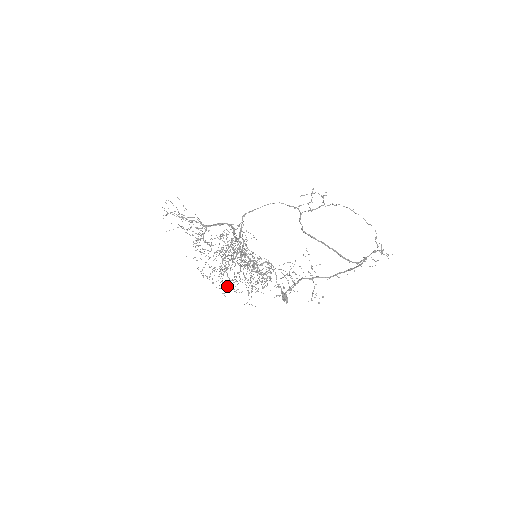
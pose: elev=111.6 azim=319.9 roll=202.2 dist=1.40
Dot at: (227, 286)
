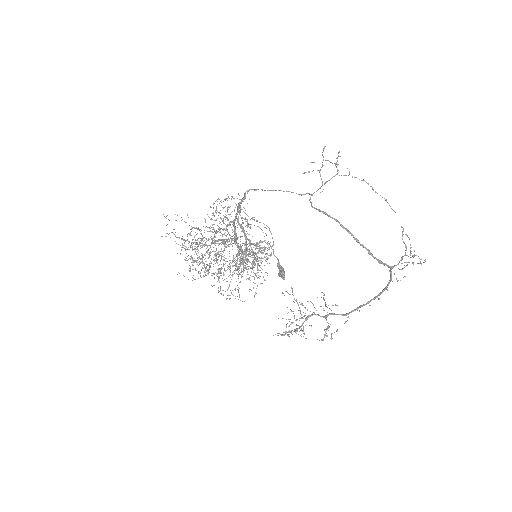
Dot at: occluded
